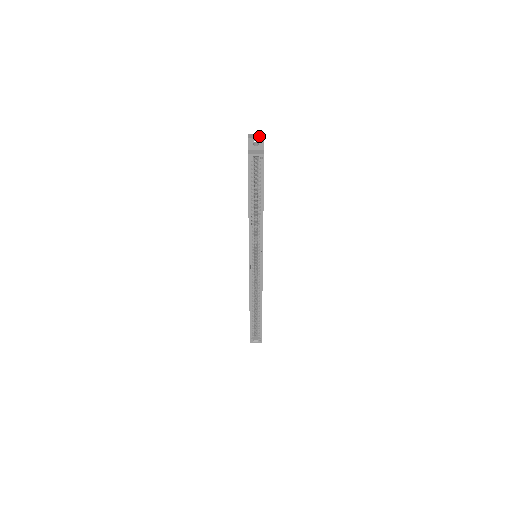
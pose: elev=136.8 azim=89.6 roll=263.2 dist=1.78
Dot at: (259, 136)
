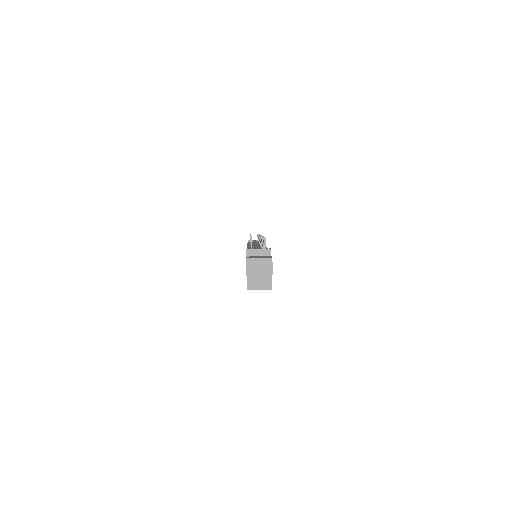
Dot at: (264, 268)
